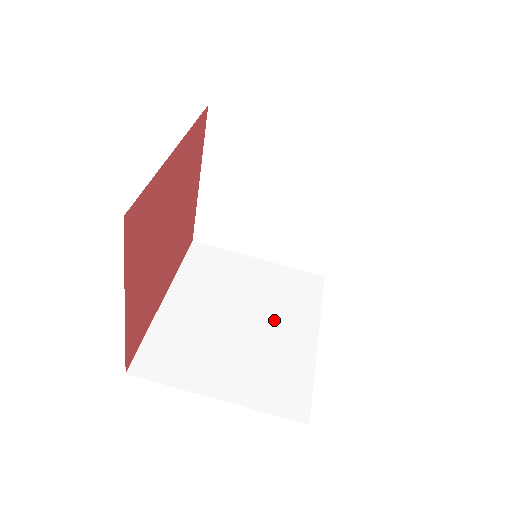
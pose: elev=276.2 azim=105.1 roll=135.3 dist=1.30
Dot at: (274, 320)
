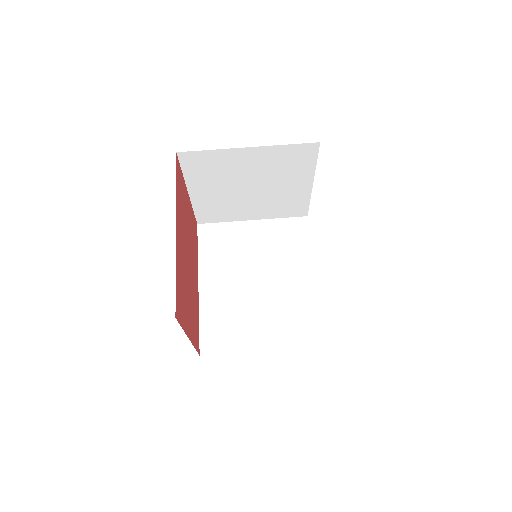
Dot at: (281, 274)
